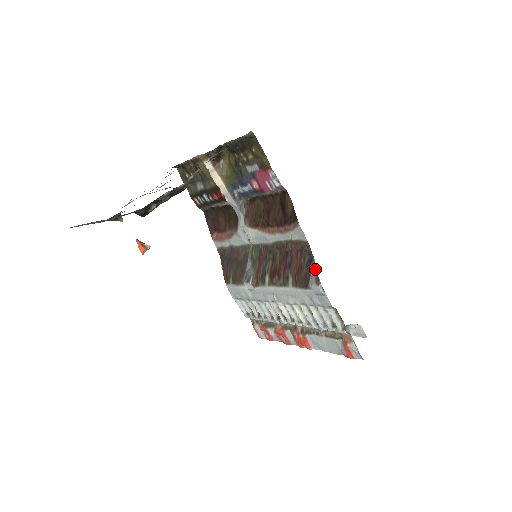
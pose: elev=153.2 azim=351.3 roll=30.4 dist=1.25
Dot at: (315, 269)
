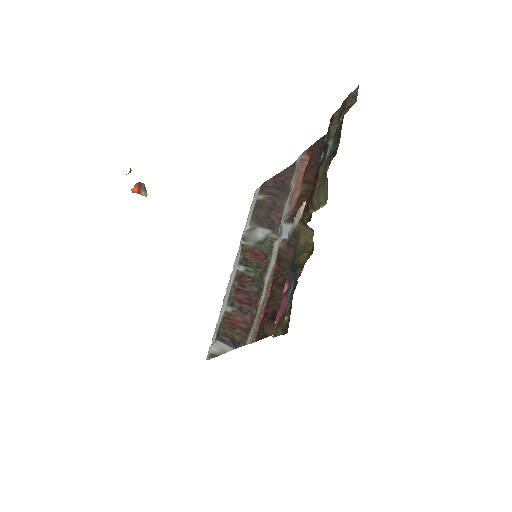
Dot at: (222, 353)
